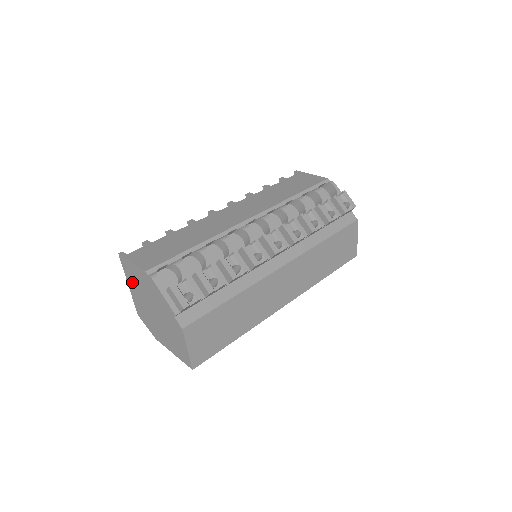
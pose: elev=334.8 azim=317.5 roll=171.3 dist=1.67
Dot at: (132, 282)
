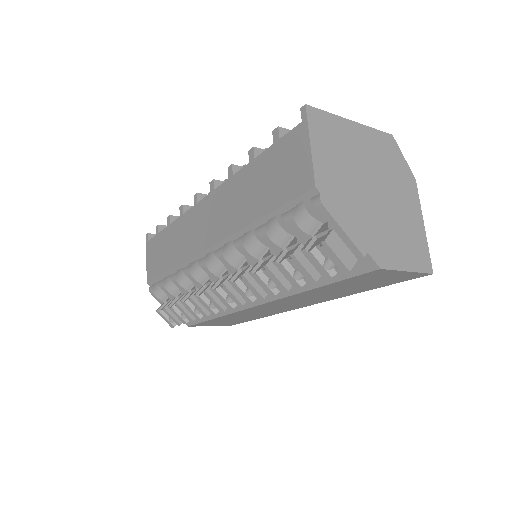
Dot at: occluded
